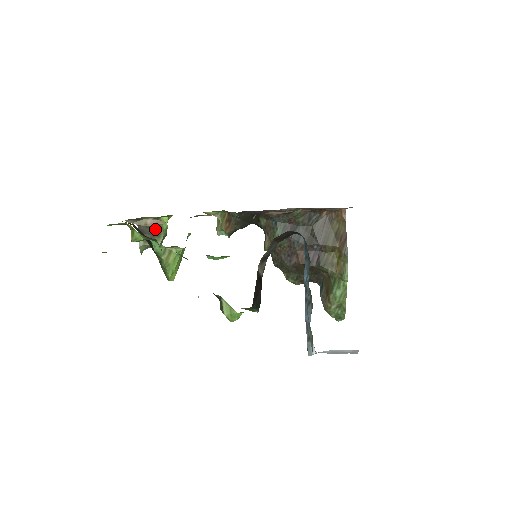
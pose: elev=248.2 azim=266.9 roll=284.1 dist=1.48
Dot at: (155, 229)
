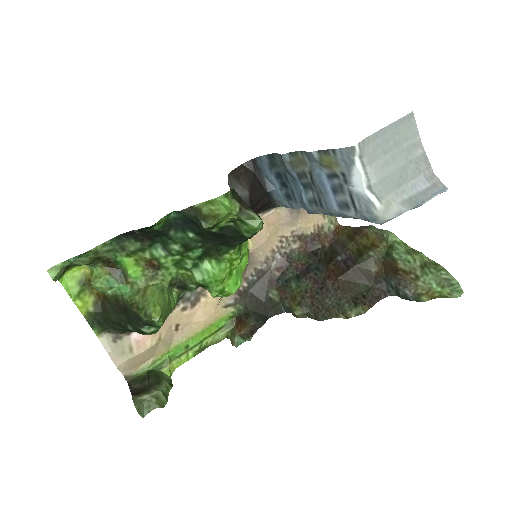
Dot at: (153, 380)
